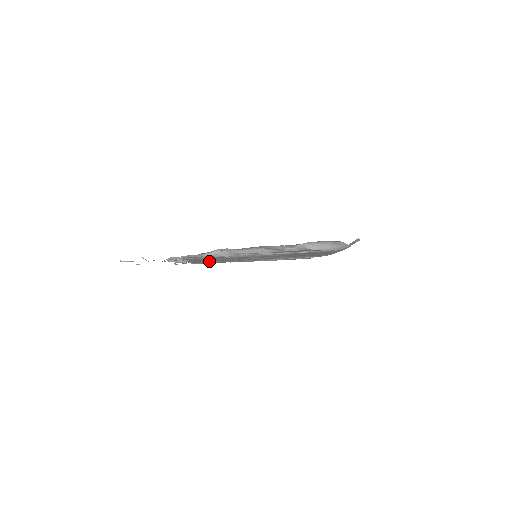
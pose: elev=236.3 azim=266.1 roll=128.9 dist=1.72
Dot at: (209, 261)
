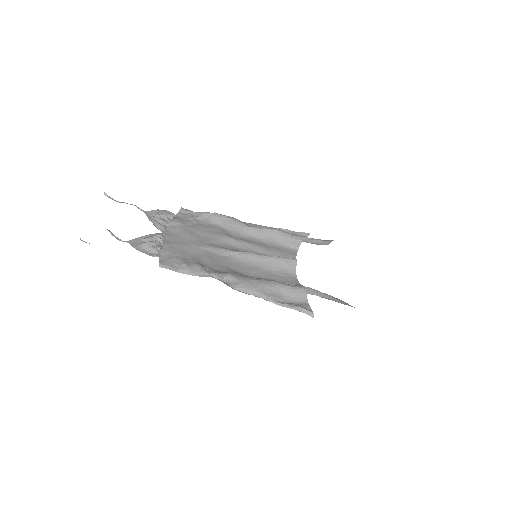
Dot at: (198, 233)
